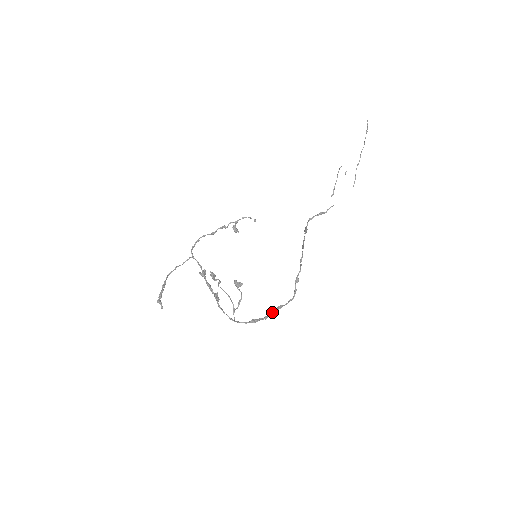
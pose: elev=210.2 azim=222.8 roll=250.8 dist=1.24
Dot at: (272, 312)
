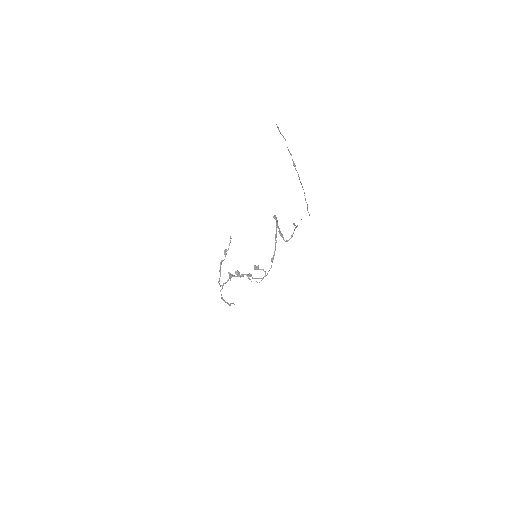
Dot at: (275, 244)
